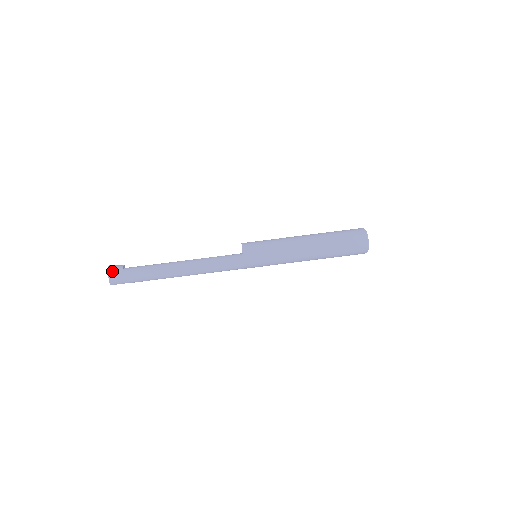
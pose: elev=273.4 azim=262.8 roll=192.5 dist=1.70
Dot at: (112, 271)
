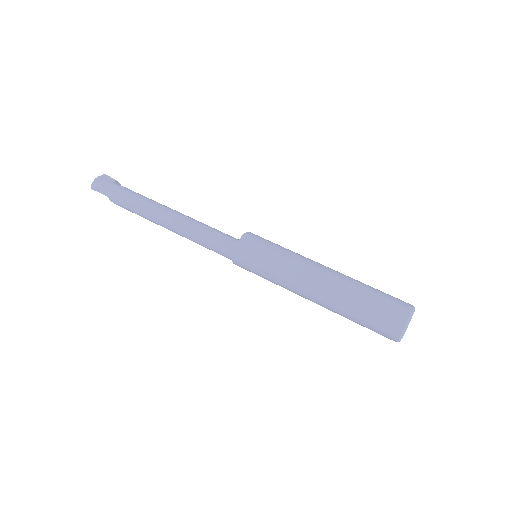
Dot at: (105, 177)
